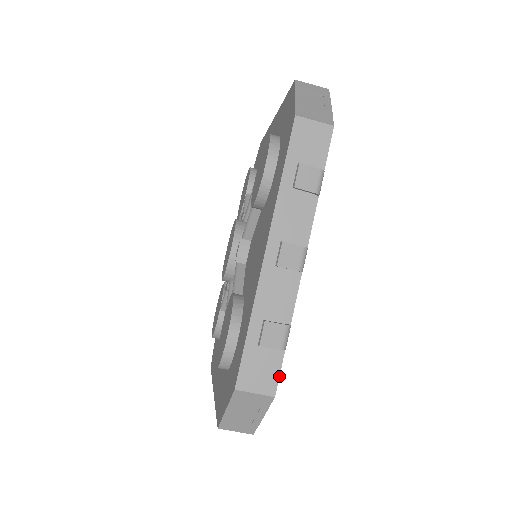
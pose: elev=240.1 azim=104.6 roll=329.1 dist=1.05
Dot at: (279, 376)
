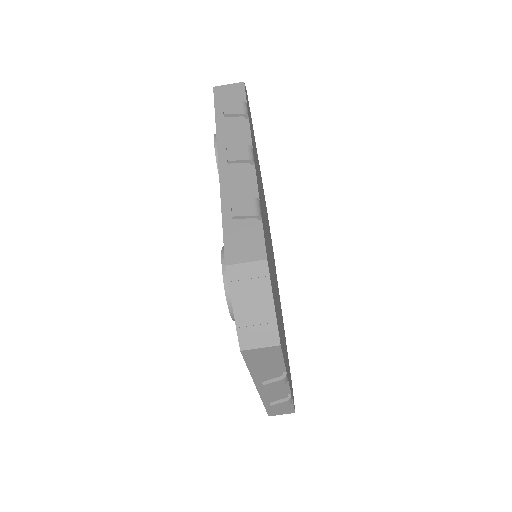
Dot at: (264, 242)
